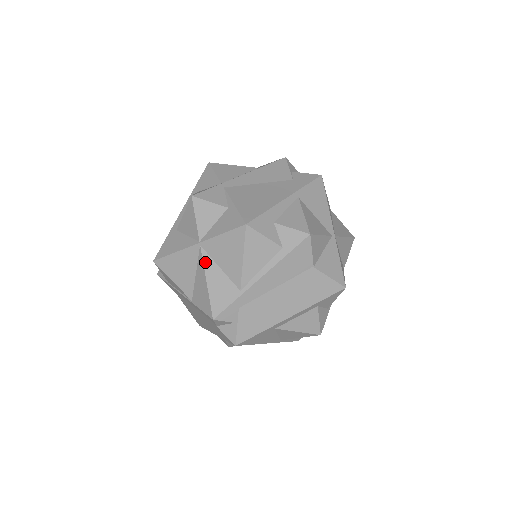
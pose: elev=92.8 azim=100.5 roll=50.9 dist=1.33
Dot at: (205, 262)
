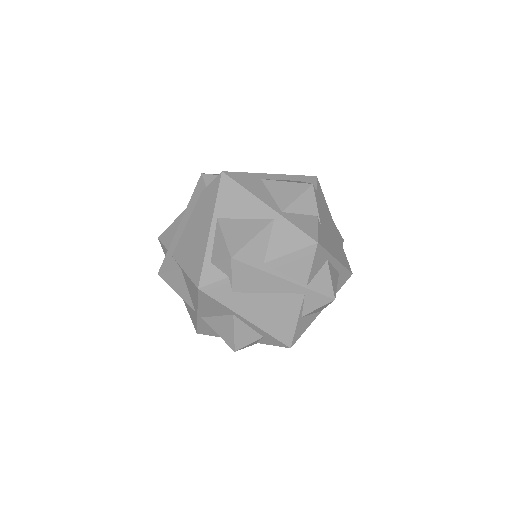
Dot at: occluded
